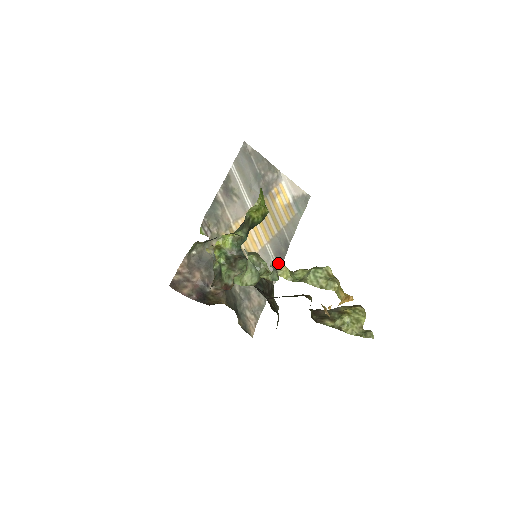
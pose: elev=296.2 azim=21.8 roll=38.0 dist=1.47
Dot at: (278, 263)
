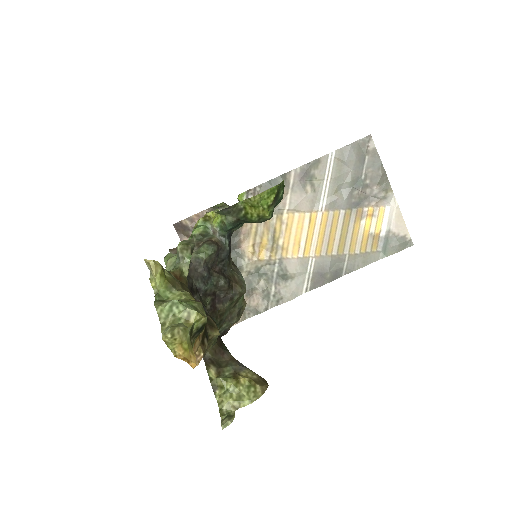
Dot at: (150, 265)
